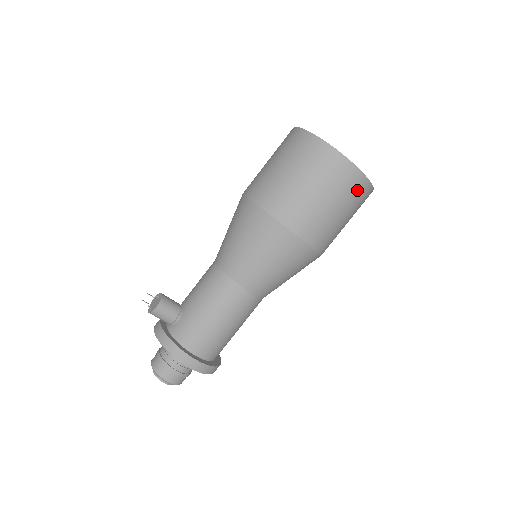
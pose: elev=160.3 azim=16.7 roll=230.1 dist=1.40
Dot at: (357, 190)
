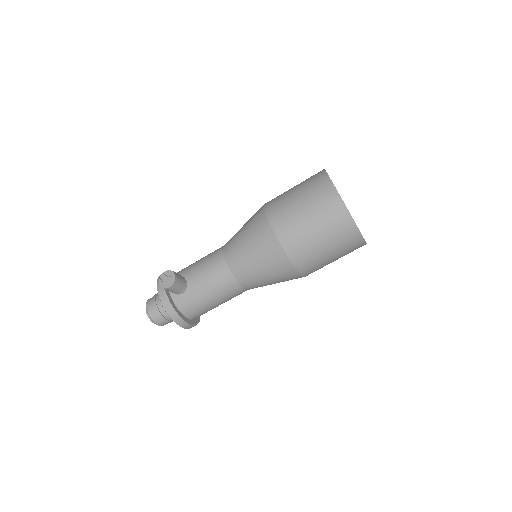
Dot at: (355, 249)
